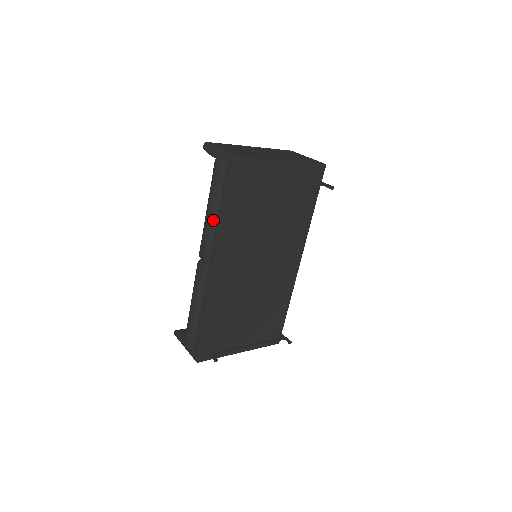
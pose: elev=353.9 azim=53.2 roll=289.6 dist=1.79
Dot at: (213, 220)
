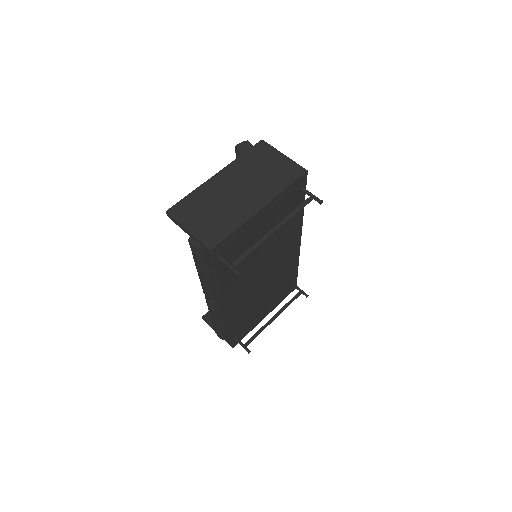
Dot at: (208, 281)
